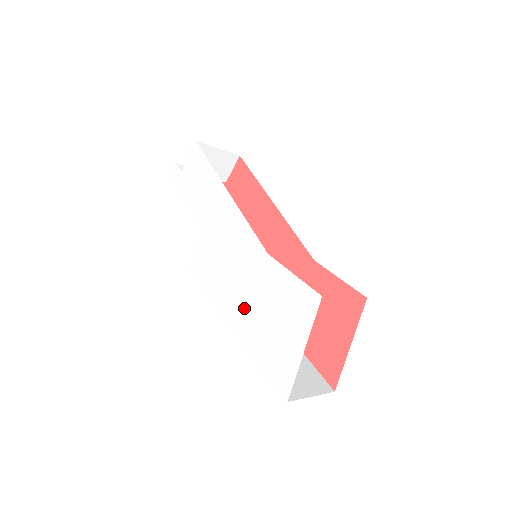
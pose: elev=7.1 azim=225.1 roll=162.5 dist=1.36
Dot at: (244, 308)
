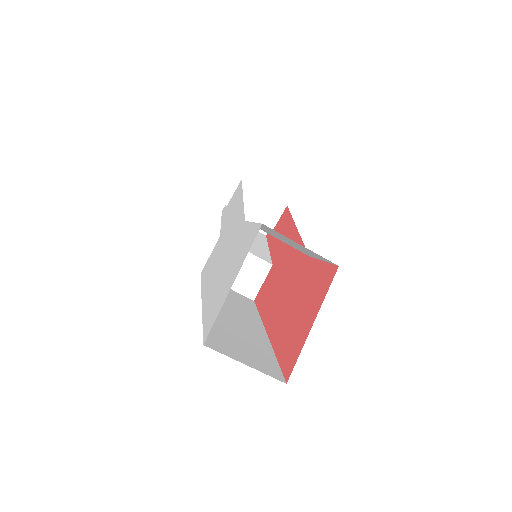
Dot at: (214, 279)
